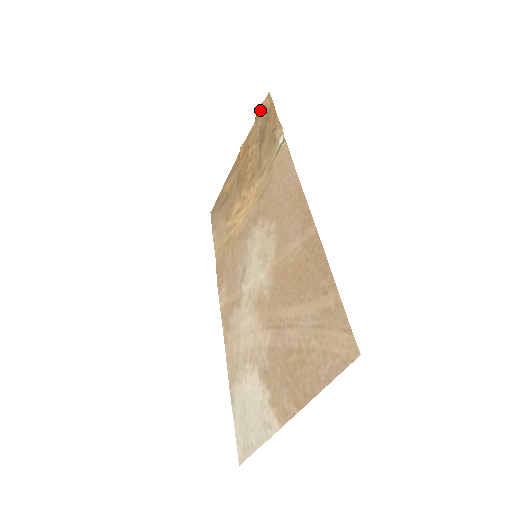
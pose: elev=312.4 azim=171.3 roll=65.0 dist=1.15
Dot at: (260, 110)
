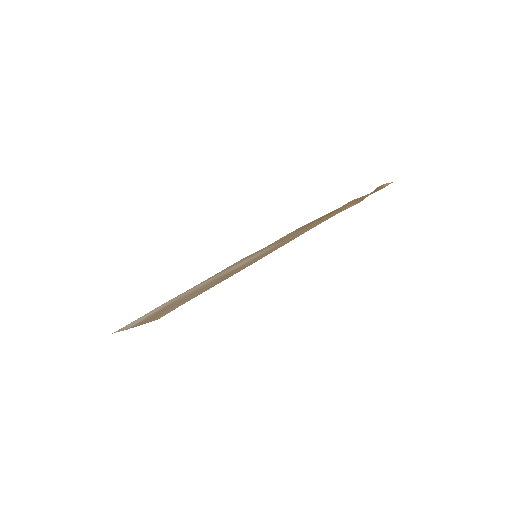
Dot at: (380, 186)
